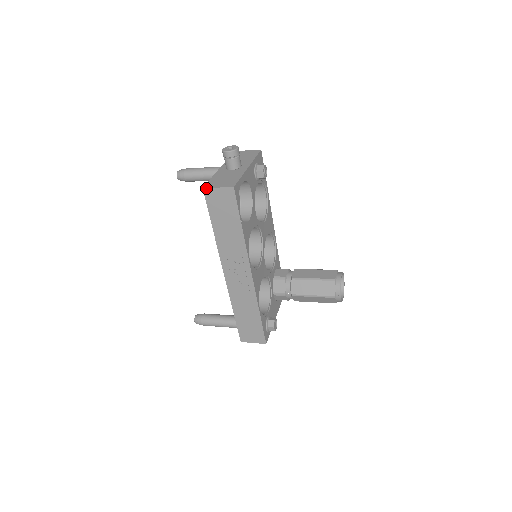
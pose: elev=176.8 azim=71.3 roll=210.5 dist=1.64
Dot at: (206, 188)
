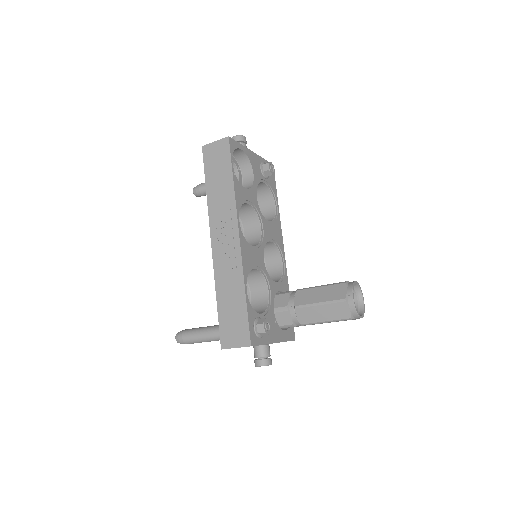
Dot at: (205, 145)
